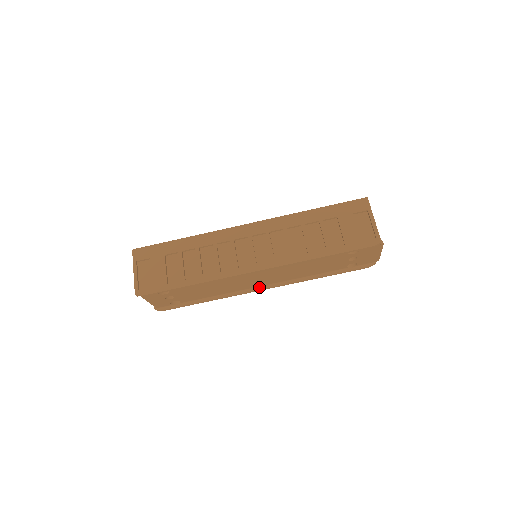
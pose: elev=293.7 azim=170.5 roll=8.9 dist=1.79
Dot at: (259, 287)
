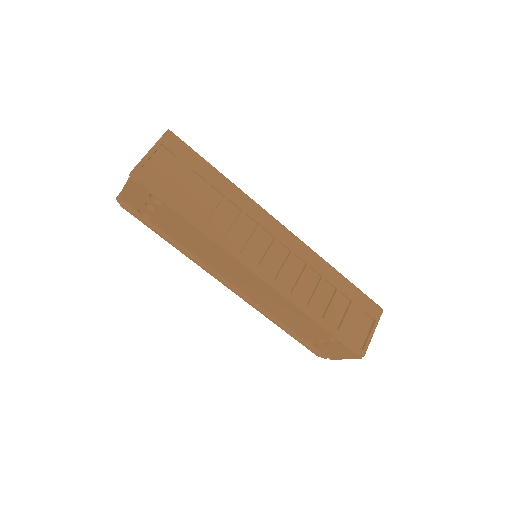
Dot at: (226, 281)
